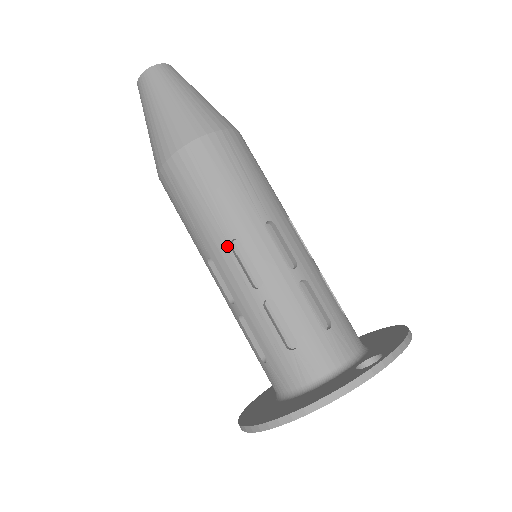
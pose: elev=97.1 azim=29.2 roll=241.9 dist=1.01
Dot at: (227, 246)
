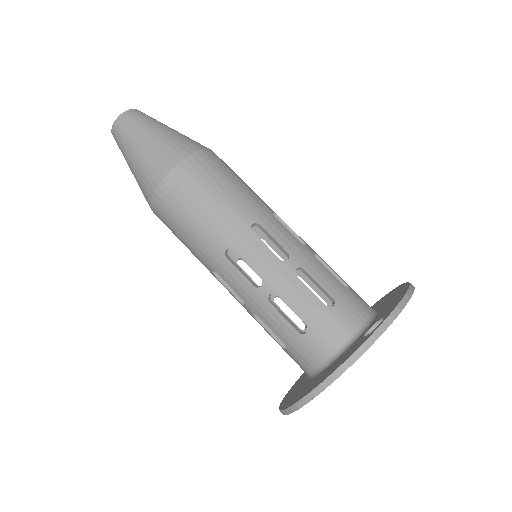
Dot at: (223, 257)
